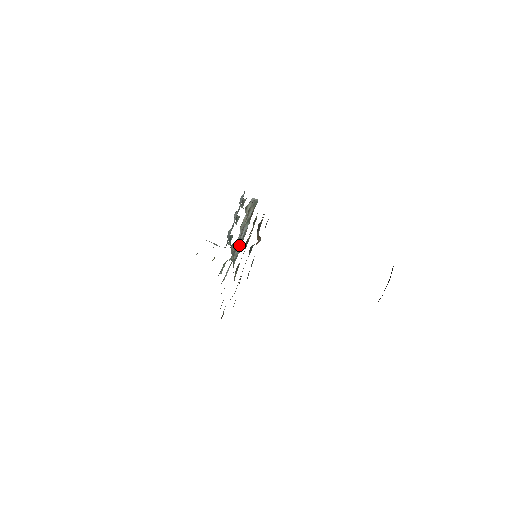
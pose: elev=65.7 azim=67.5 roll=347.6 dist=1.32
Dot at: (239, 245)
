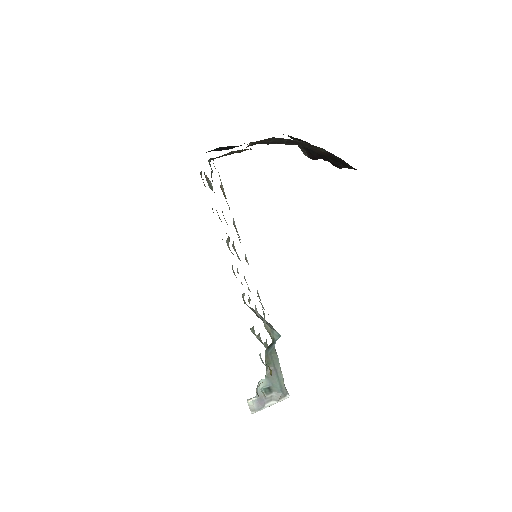
Dot at: (269, 325)
